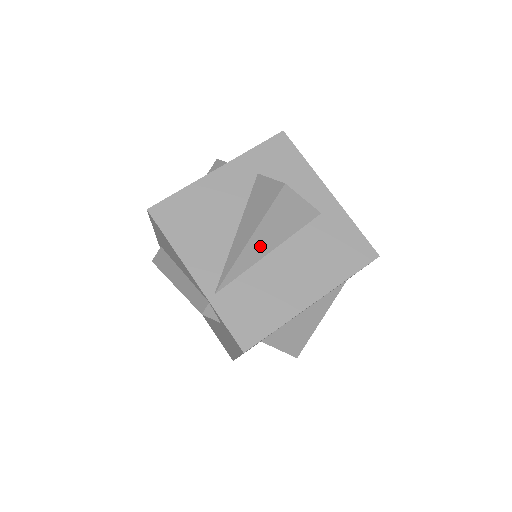
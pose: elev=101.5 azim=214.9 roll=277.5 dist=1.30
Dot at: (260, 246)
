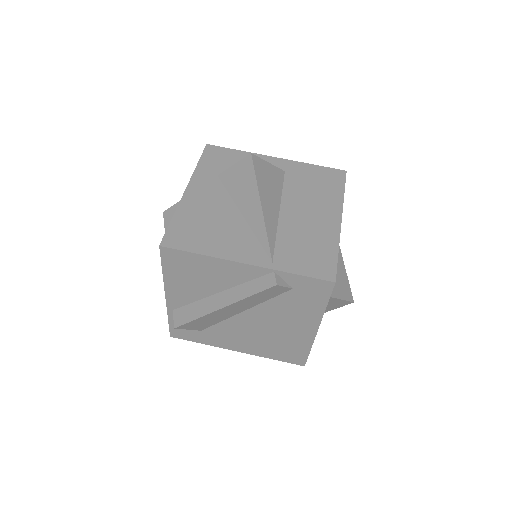
Dot at: (270, 209)
